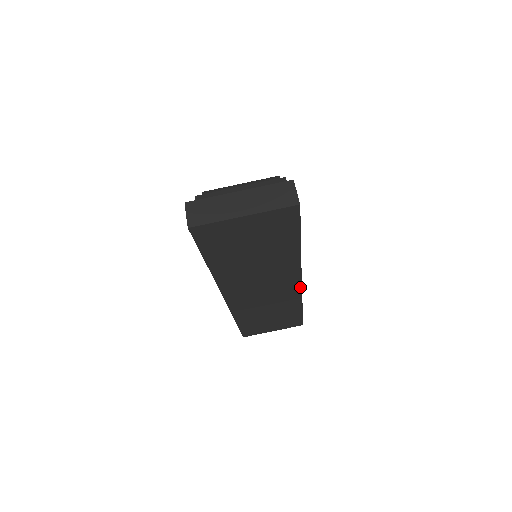
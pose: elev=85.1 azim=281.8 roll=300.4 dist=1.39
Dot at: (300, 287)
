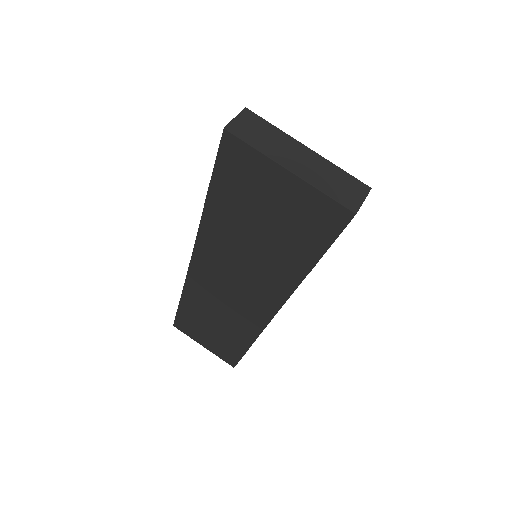
Dot at: (267, 322)
